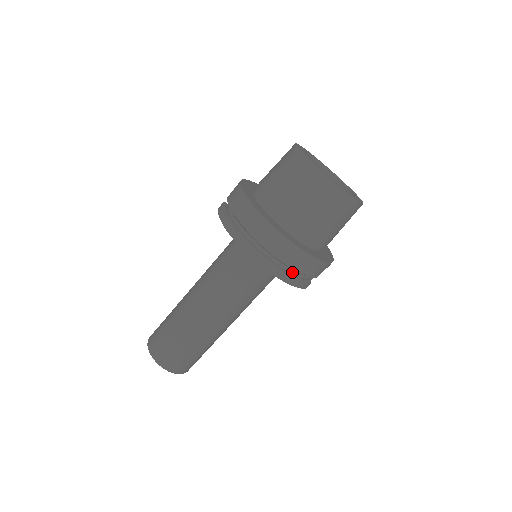
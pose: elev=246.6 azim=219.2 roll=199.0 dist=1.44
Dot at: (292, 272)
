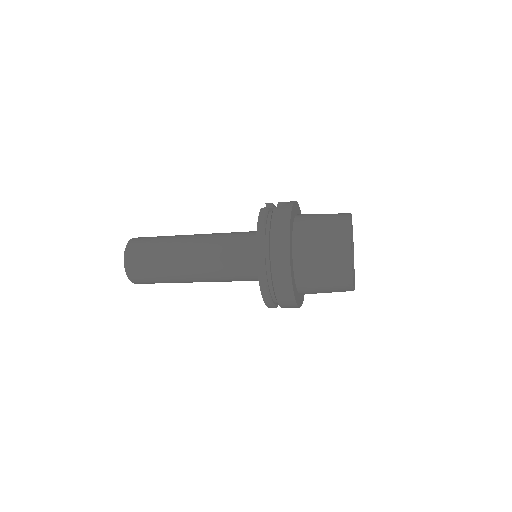
Dot at: (274, 299)
